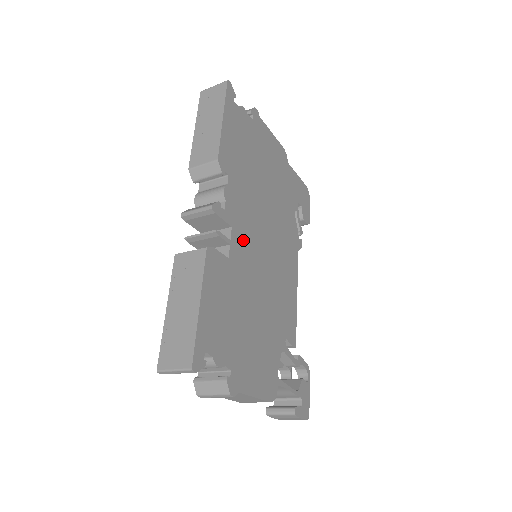
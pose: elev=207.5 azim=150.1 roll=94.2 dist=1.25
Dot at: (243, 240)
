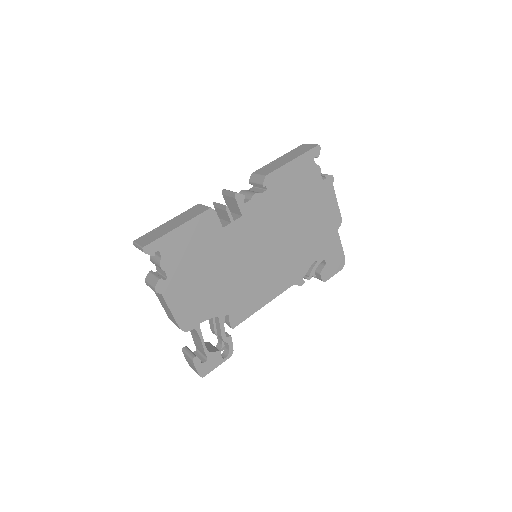
Dot at: (245, 231)
